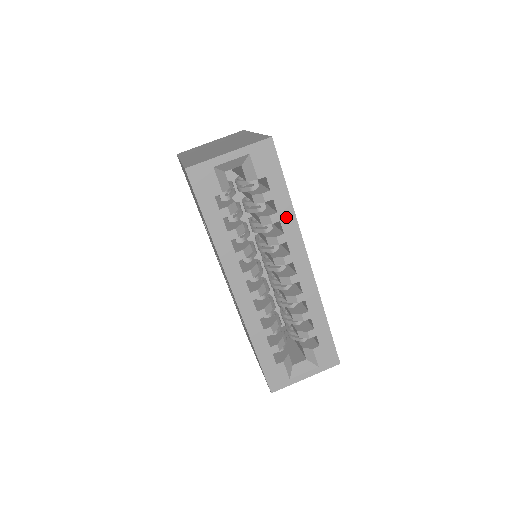
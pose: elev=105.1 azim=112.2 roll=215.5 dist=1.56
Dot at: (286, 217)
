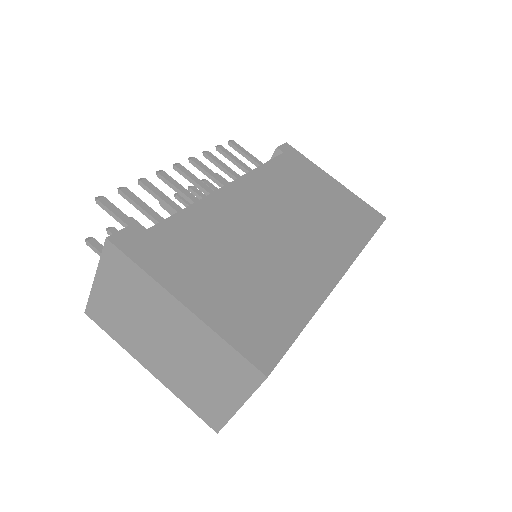
Dot at: occluded
